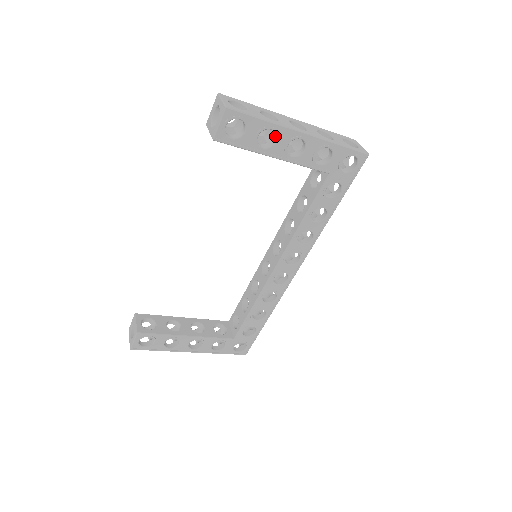
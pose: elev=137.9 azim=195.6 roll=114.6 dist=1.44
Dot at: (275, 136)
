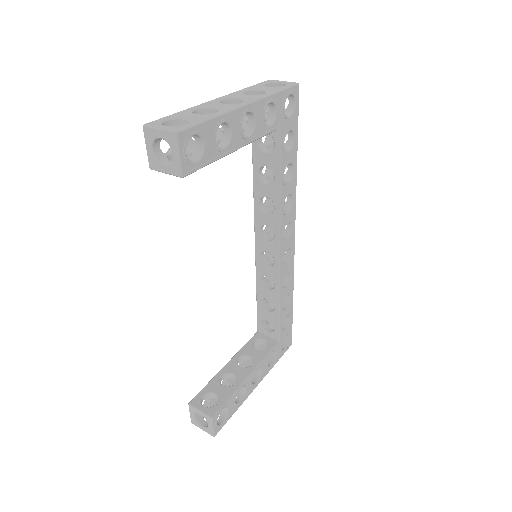
Dot at: (226, 127)
